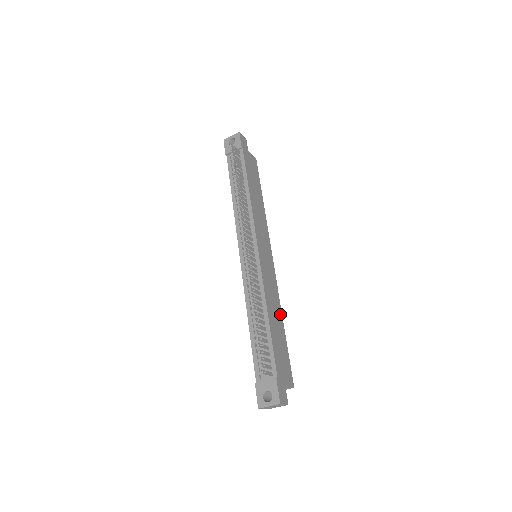
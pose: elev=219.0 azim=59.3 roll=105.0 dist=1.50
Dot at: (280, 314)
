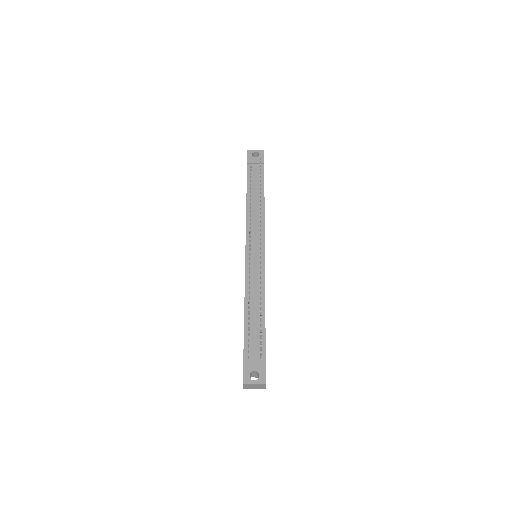
Dot at: occluded
